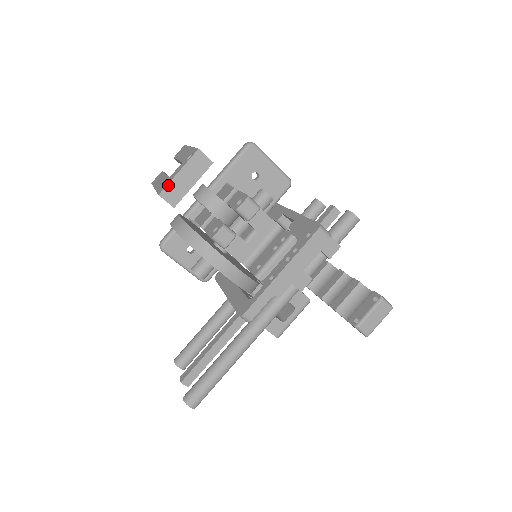
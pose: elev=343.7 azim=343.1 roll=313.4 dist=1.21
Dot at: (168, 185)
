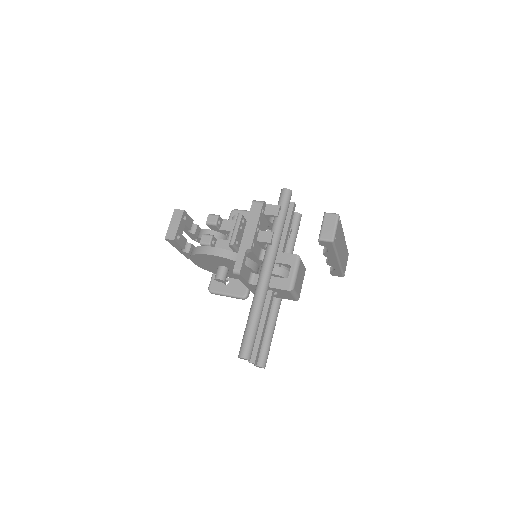
Dot at: (167, 232)
